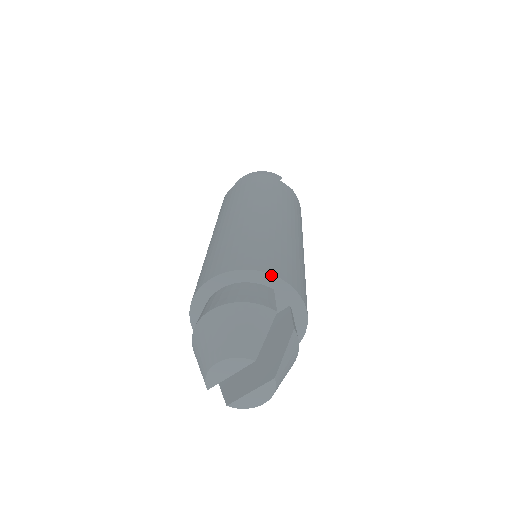
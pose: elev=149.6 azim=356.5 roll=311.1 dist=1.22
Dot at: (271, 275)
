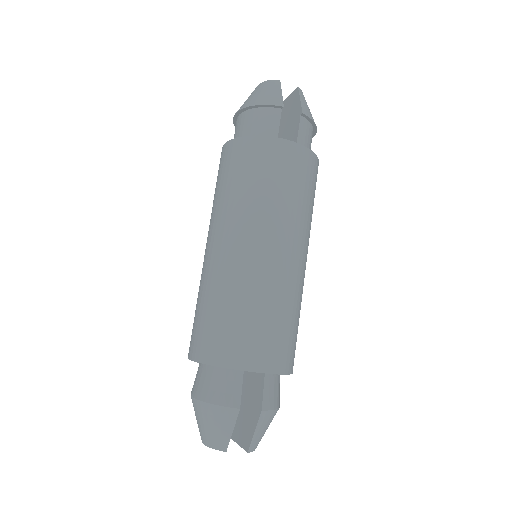
Dot at: occluded
